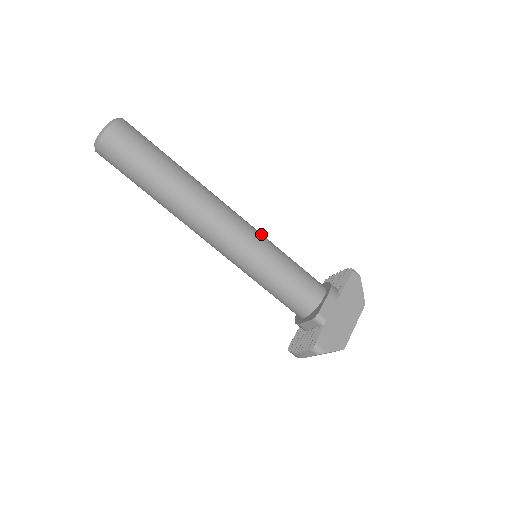
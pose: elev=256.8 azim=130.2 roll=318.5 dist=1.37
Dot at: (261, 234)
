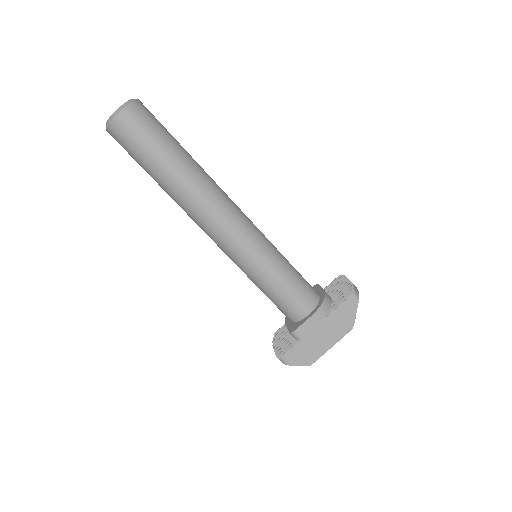
Dot at: (261, 242)
